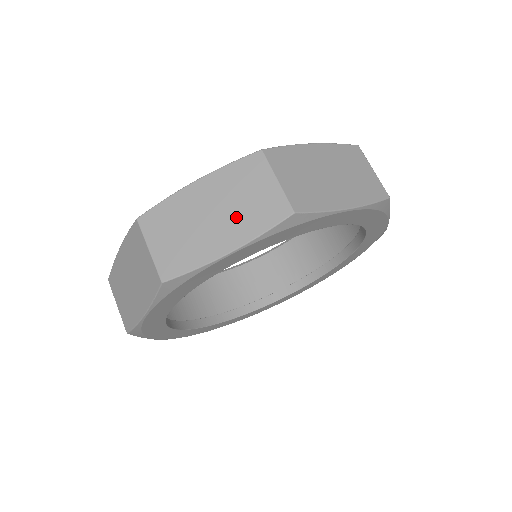
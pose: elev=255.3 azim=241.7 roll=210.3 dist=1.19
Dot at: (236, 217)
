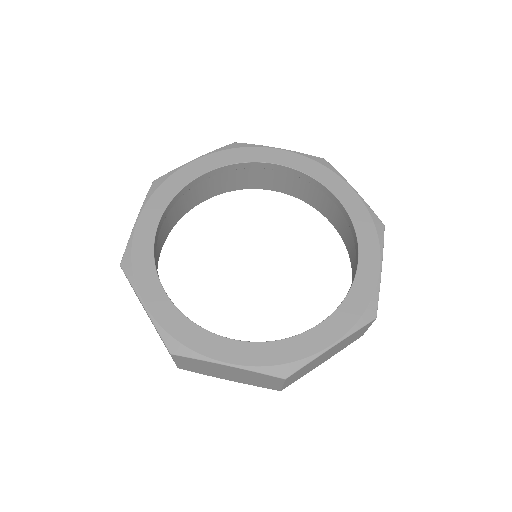
Dot at: occluded
